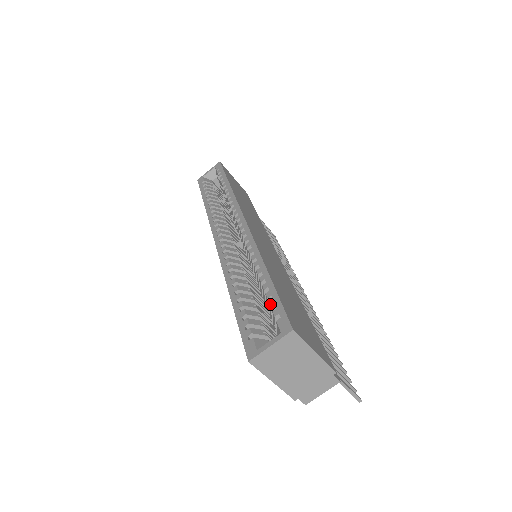
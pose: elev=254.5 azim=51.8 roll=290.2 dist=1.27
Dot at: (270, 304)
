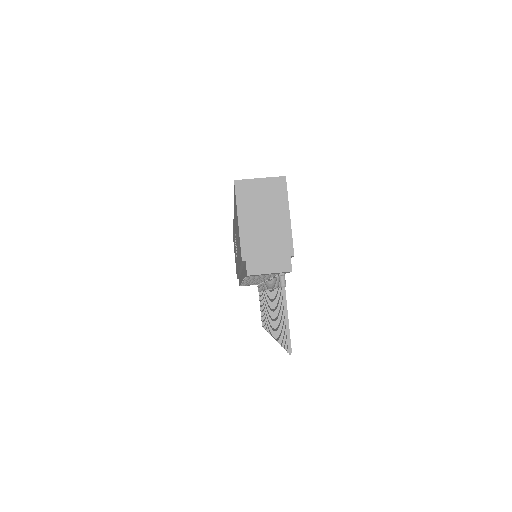
Dot at: occluded
